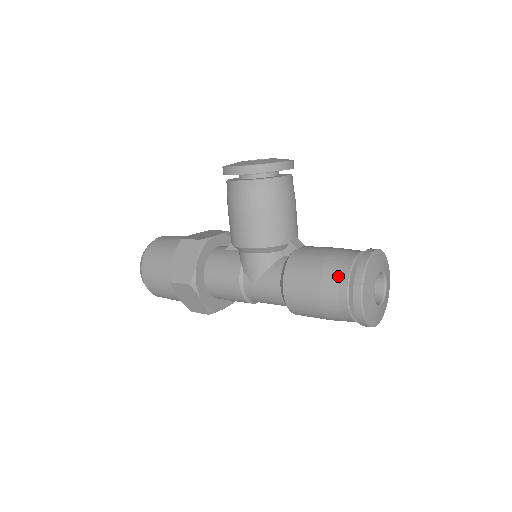
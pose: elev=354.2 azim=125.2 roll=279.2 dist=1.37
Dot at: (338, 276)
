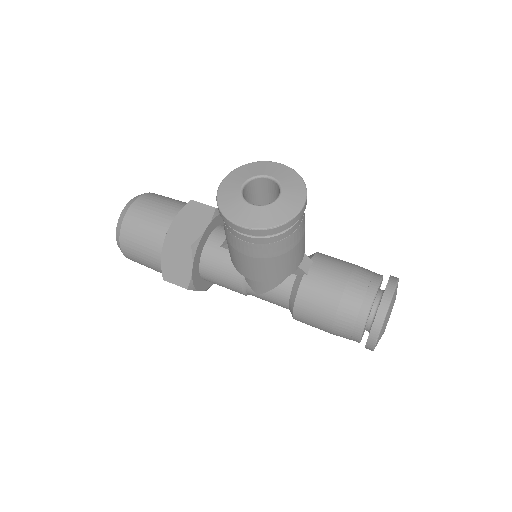
Dot at: (353, 323)
